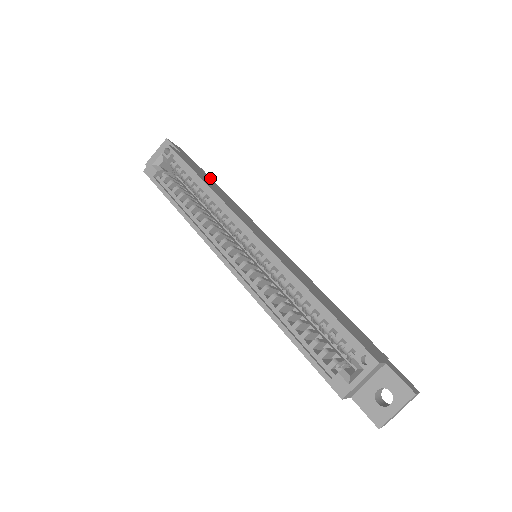
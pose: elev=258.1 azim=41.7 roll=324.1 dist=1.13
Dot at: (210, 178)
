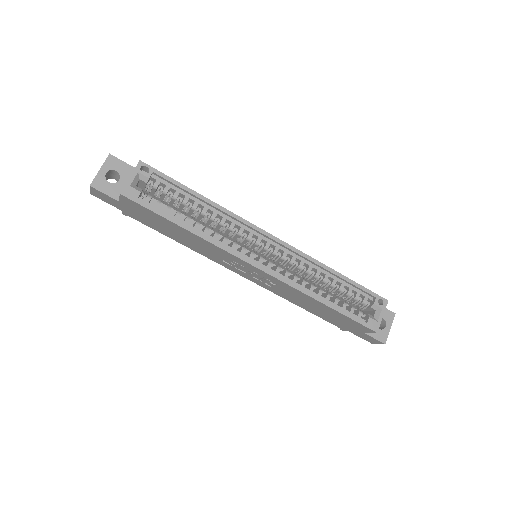
Dot at: occluded
